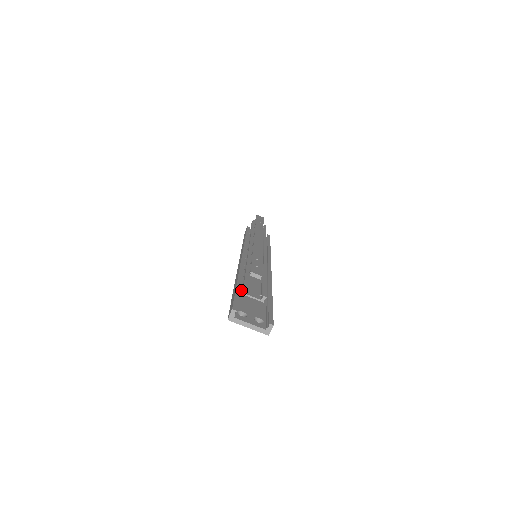
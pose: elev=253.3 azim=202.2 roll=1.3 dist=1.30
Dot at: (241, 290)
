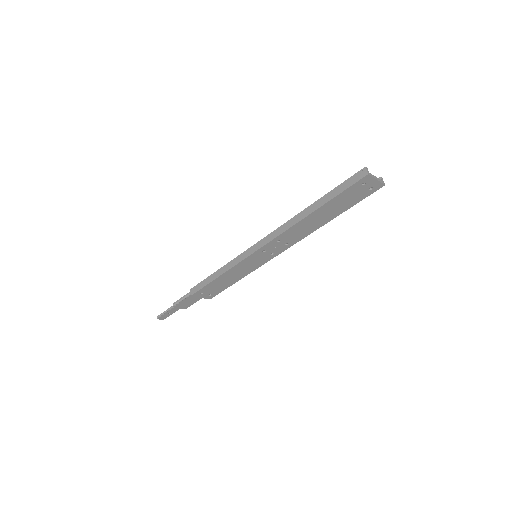
Dot at: (326, 201)
